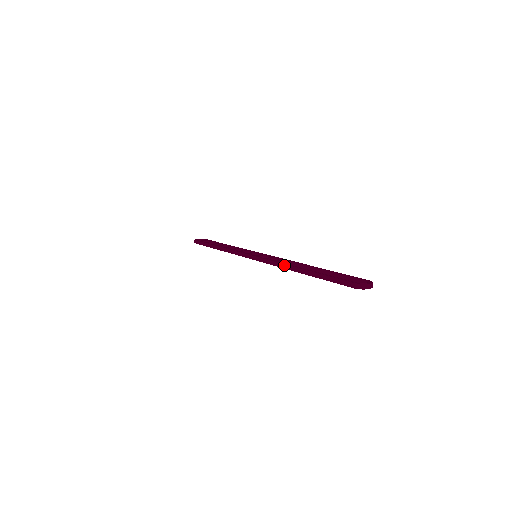
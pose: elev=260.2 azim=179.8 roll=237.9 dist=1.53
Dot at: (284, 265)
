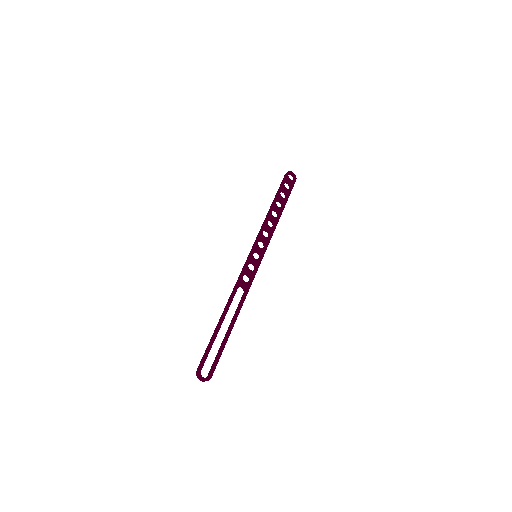
Dot at: (231, 296)
